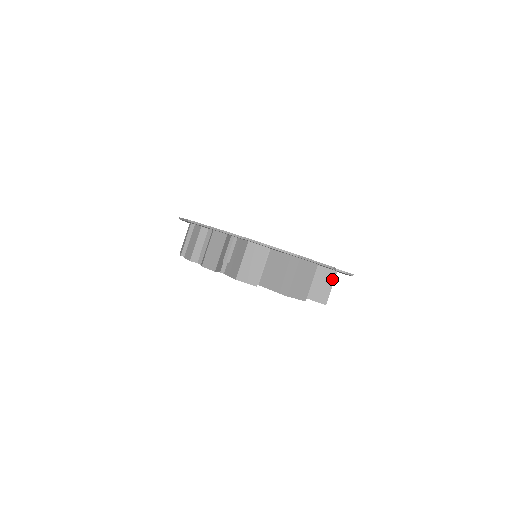
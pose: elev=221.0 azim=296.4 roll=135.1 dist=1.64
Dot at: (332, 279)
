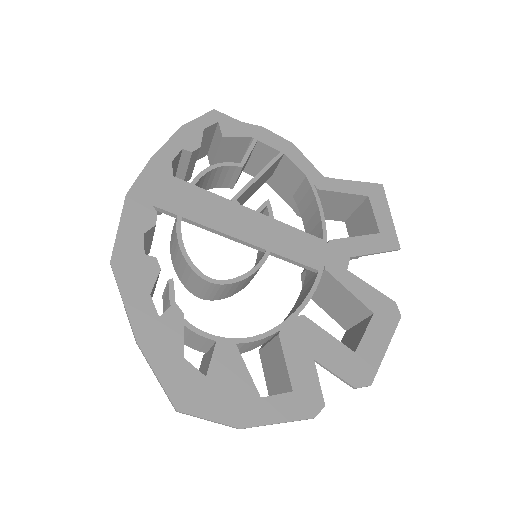
Dot at: occluded
